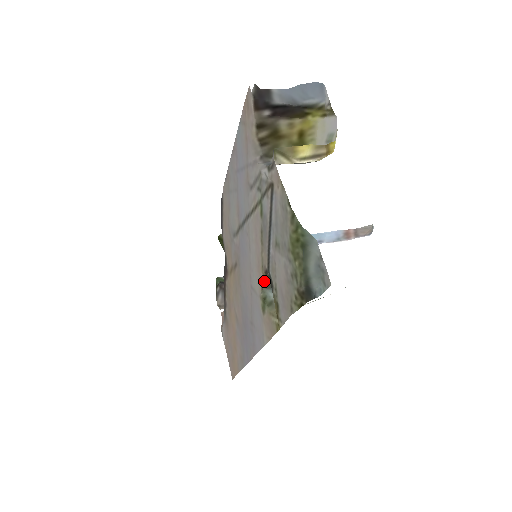
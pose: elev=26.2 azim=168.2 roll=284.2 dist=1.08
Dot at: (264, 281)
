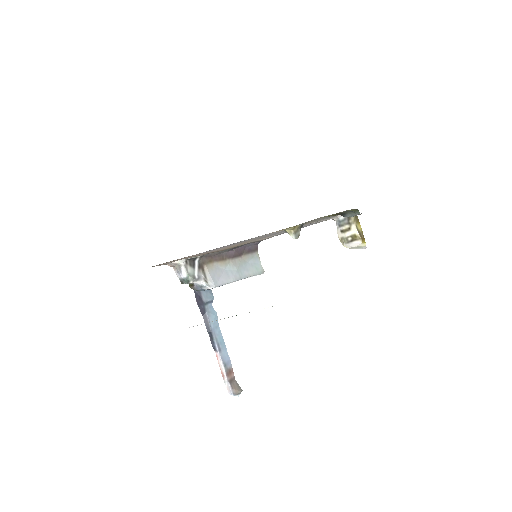
Dot at: occluded
